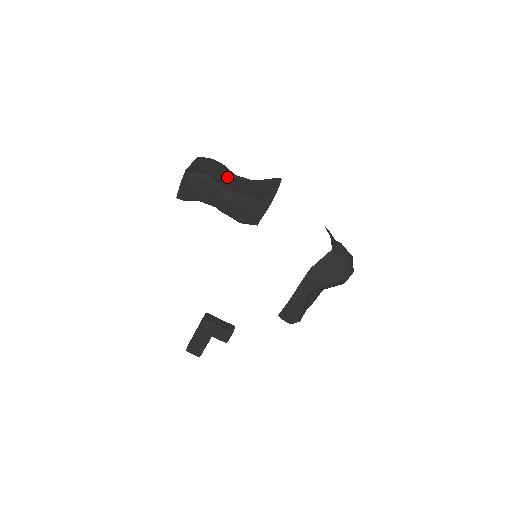
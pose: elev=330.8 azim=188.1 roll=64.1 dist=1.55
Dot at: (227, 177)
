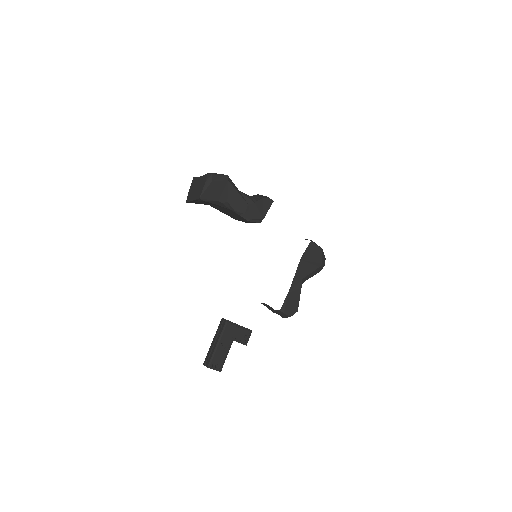
Dot at: occluded
